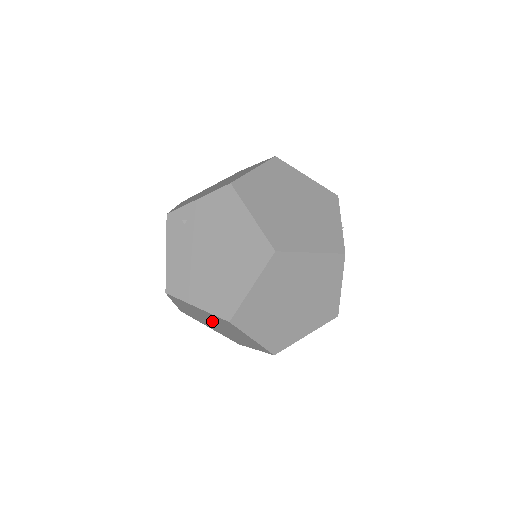
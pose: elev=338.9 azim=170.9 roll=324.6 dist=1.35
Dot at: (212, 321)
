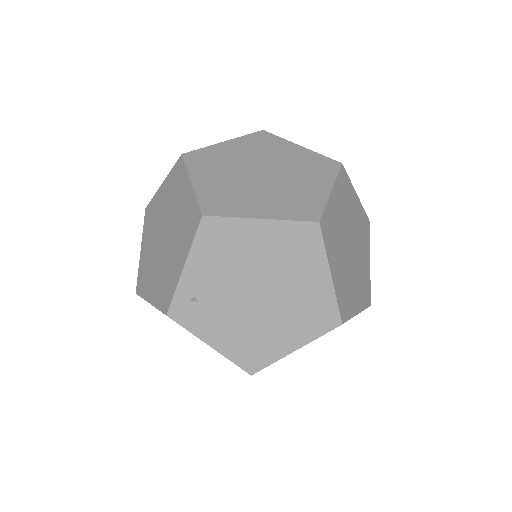
Dot at: occluded
